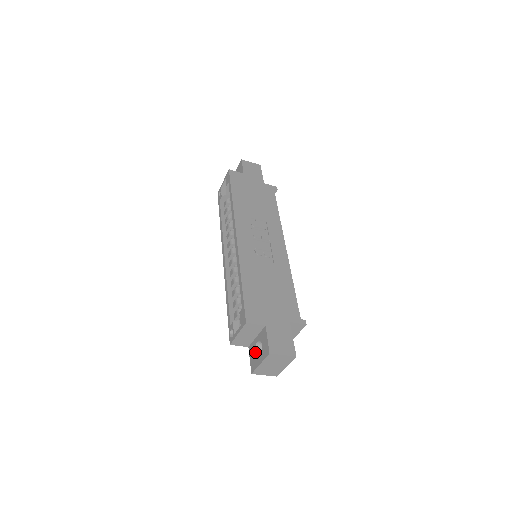
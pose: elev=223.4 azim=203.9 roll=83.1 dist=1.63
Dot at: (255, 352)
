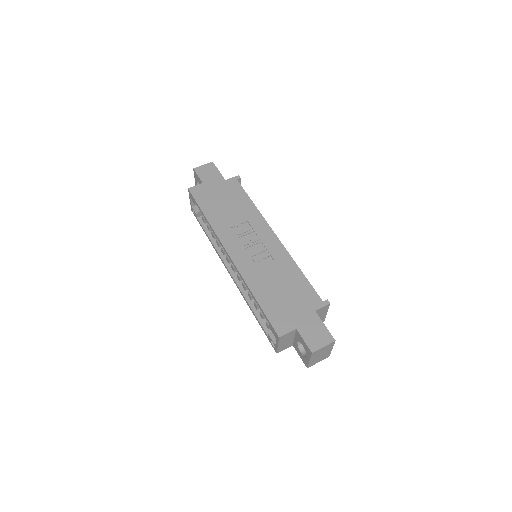
Dot at: (300, 350)
